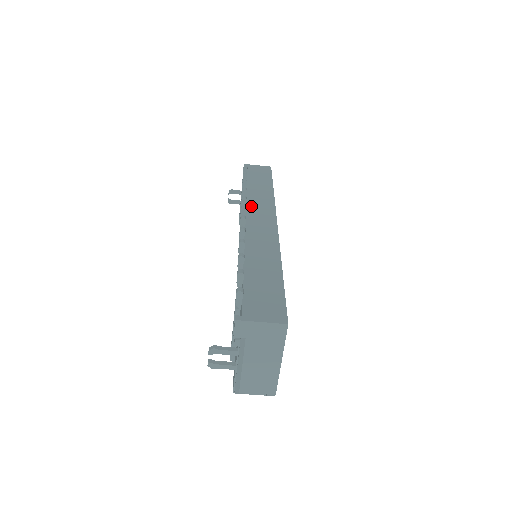
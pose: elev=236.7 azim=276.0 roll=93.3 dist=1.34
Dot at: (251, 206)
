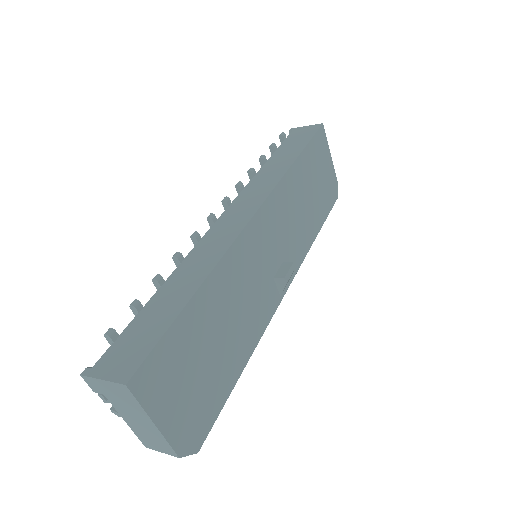
Dot at: (243, 194)
